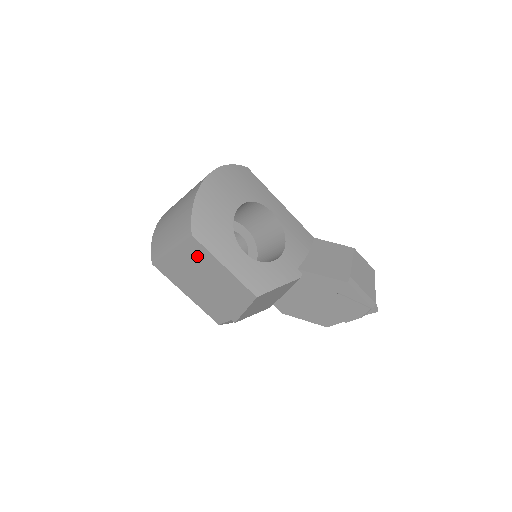
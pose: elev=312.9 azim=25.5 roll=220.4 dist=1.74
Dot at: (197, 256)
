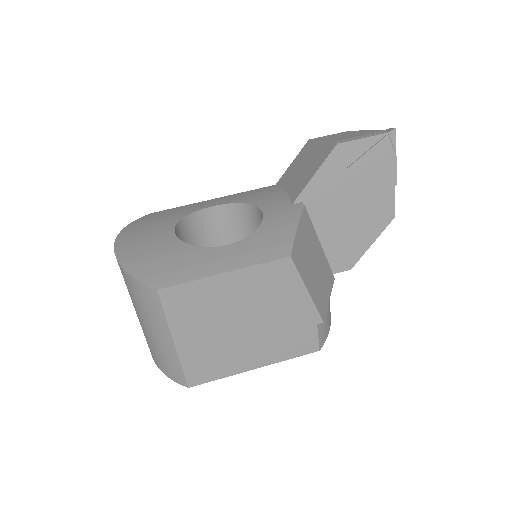
Dot at: (194, 306)
